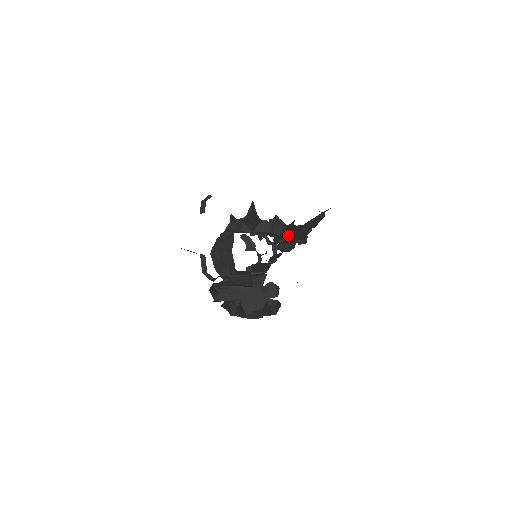
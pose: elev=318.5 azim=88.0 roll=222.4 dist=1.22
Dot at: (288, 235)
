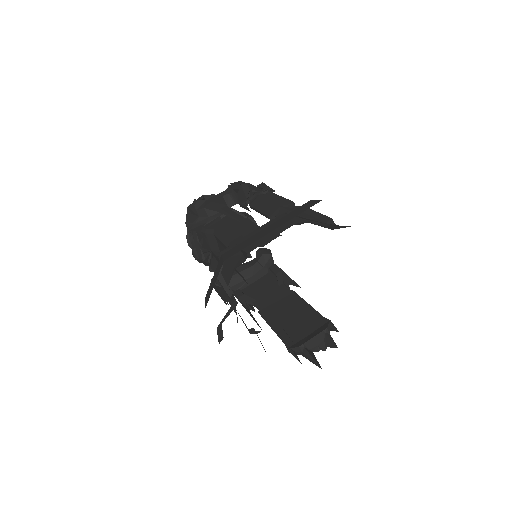
Dot at: occluded
